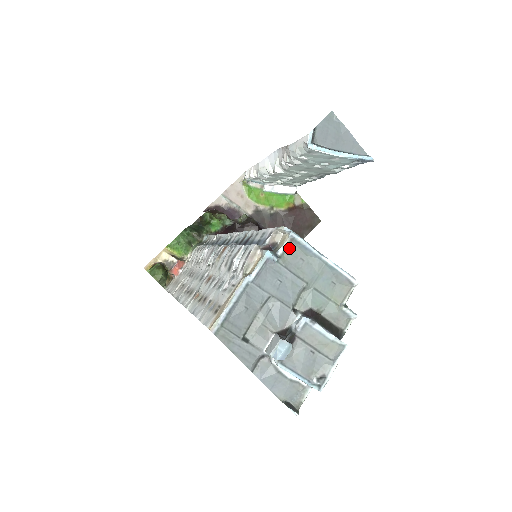
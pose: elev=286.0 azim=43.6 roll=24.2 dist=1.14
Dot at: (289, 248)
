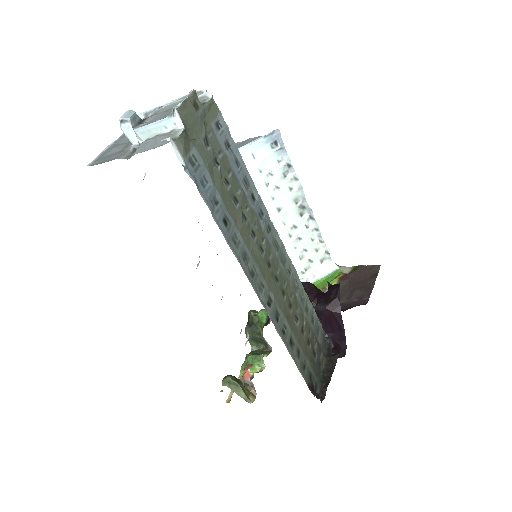
Dot at: occluded
